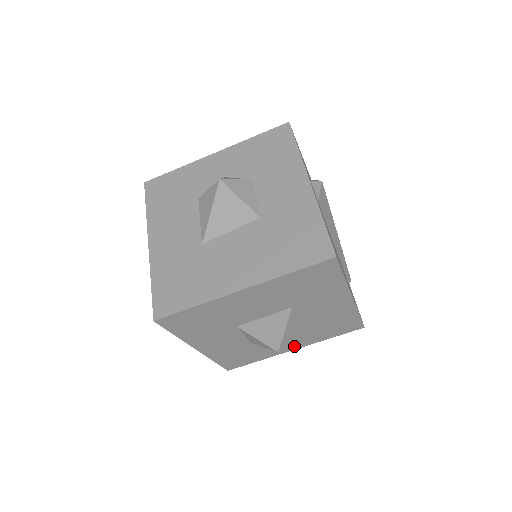
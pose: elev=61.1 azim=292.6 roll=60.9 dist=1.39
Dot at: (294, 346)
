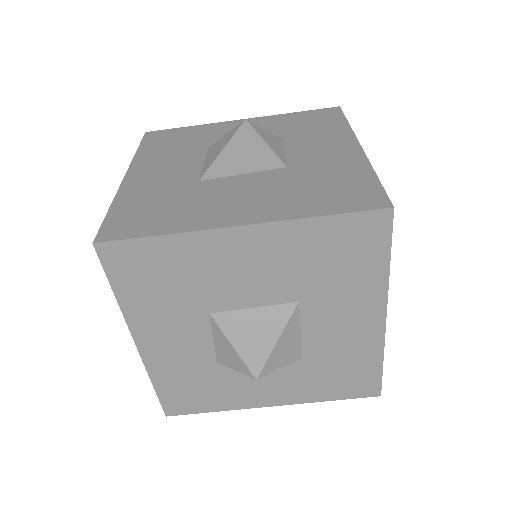
Dot at: (274, 398)
